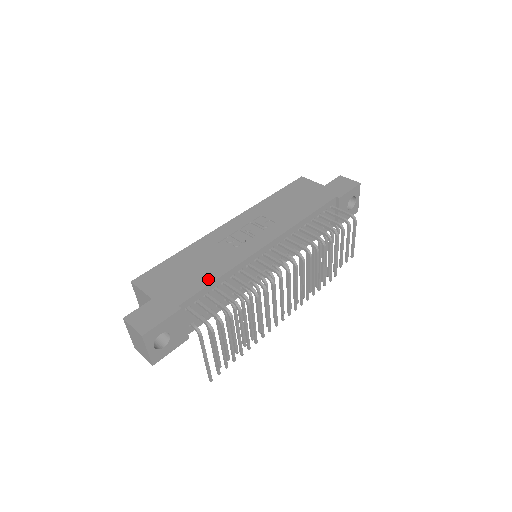
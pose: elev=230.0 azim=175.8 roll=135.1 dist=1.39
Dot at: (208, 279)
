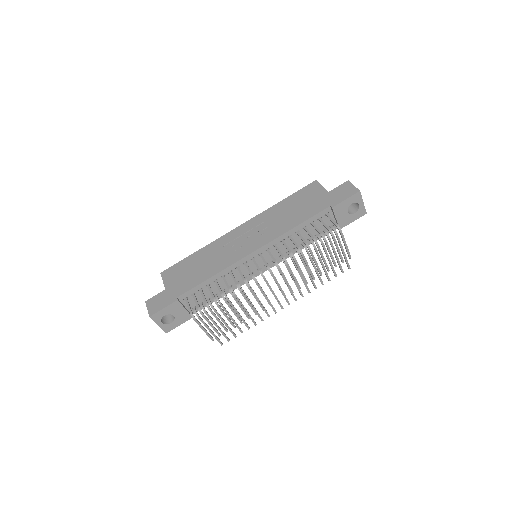
Dot at: (202, 278)
